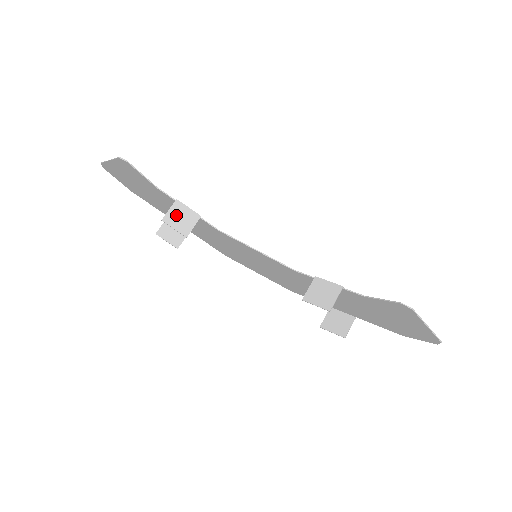
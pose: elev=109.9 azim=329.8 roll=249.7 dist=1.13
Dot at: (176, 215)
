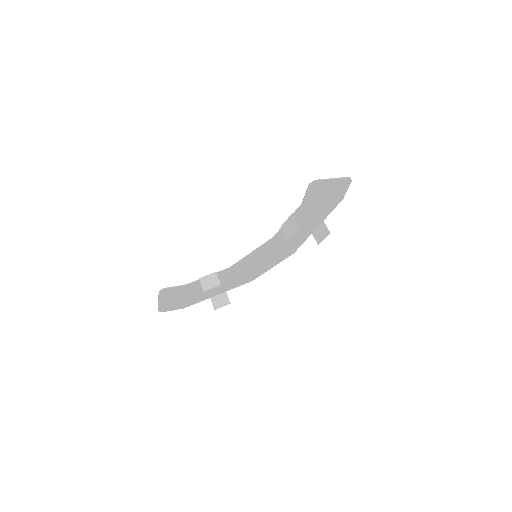
Dot at: (206, 283)
